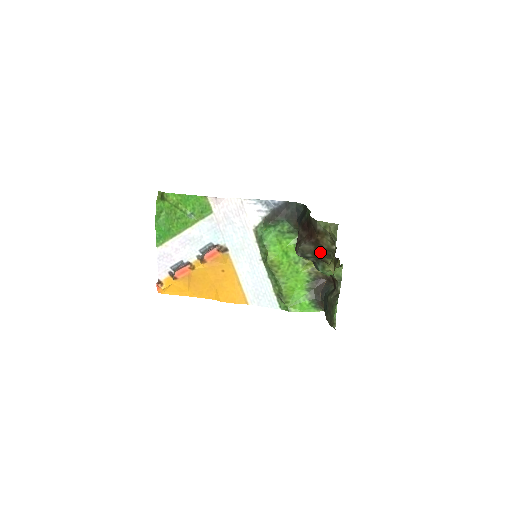
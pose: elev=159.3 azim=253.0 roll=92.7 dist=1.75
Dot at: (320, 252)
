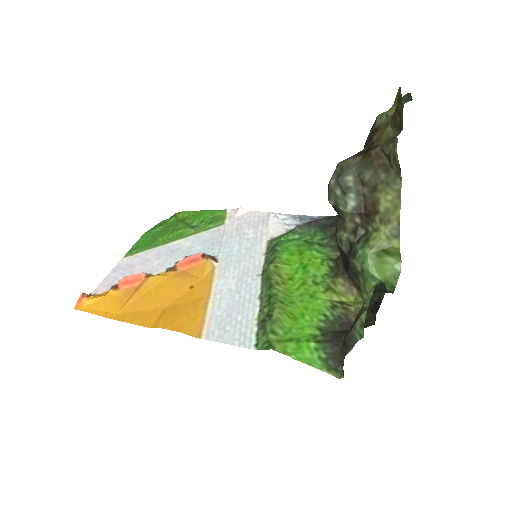
Dot at: (371, 163)
